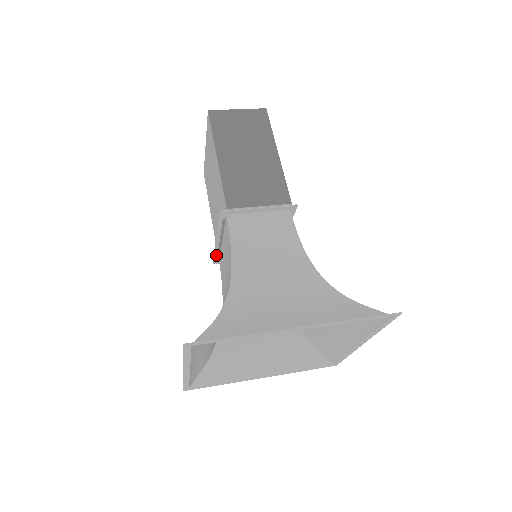
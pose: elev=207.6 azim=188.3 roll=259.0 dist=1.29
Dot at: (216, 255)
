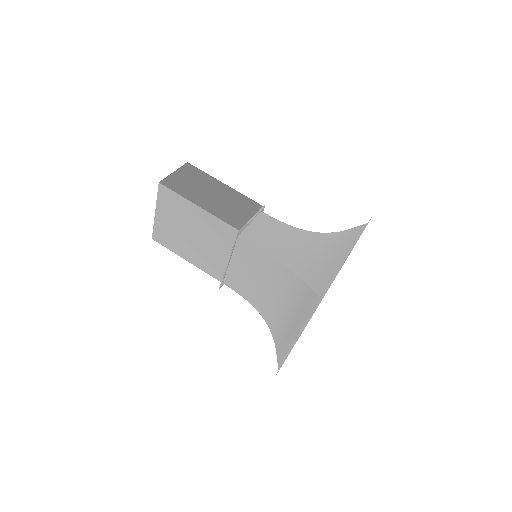
Dot at: (223, 278)
